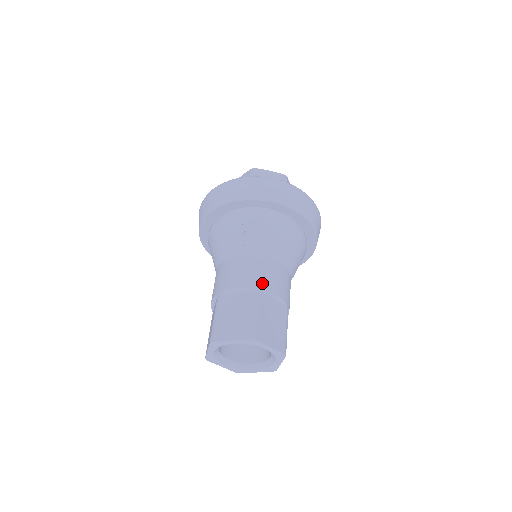
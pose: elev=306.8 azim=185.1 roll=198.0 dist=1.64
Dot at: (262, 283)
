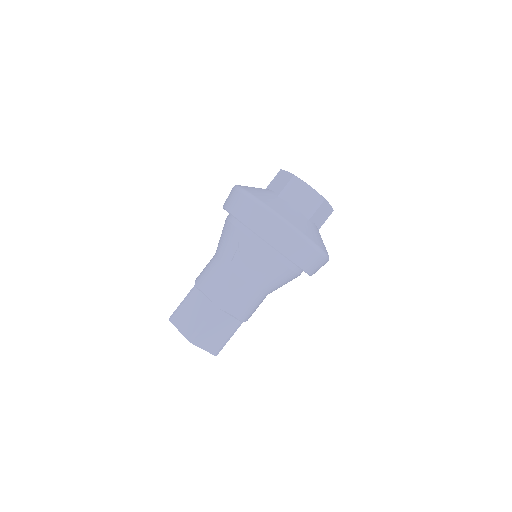
Dot at: (224, 302)
